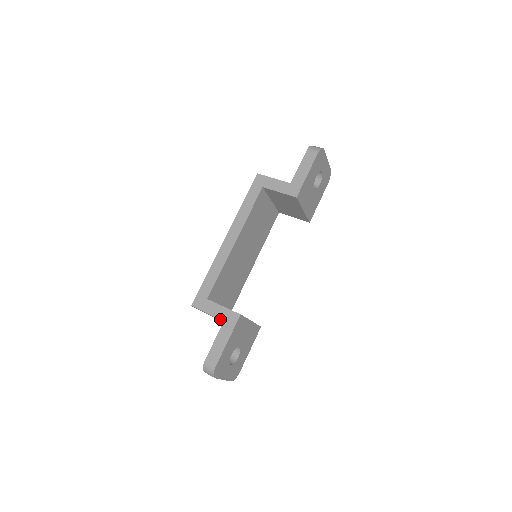
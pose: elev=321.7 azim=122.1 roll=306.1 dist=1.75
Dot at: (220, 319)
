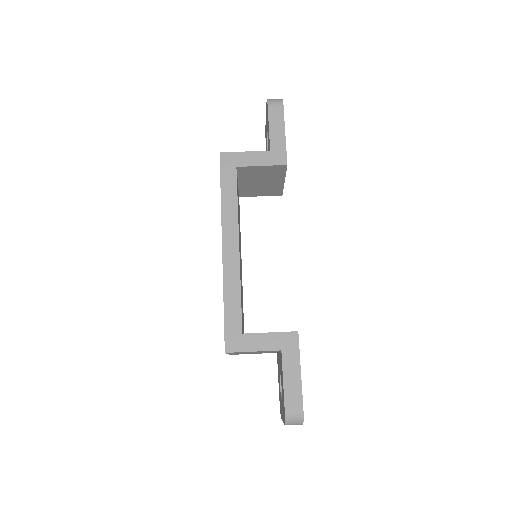
Dot at: (275, 350)
